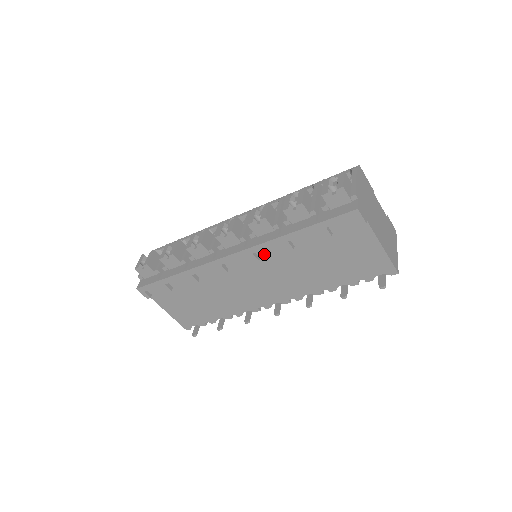
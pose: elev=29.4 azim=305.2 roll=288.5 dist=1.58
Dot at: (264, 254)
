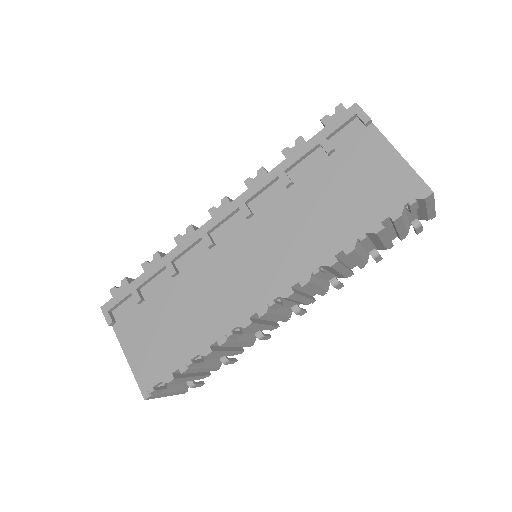
Dot at: (259, 207)
